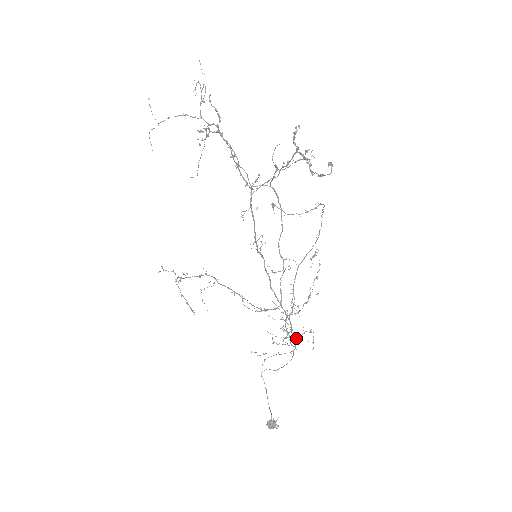
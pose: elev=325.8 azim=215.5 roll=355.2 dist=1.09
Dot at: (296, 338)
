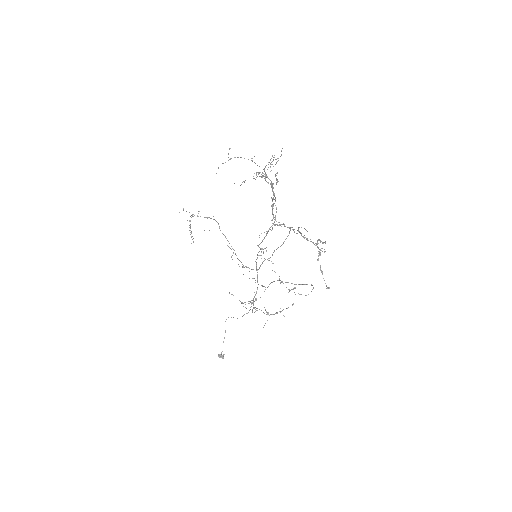
Dot at: occluded
